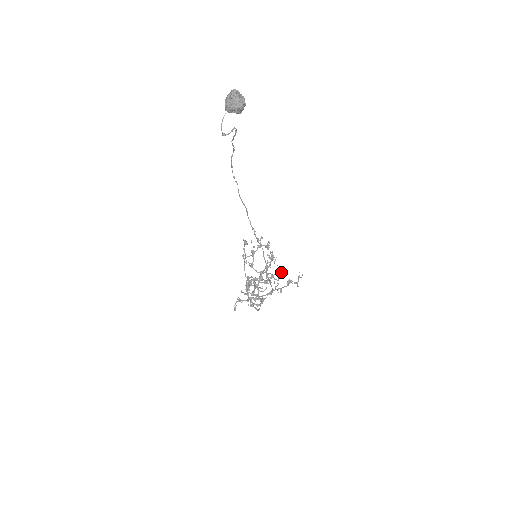
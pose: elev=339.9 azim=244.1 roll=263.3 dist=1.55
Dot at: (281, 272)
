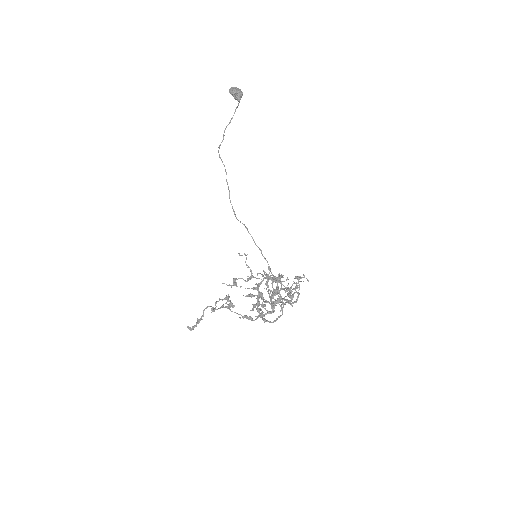
Dot at: occluded
